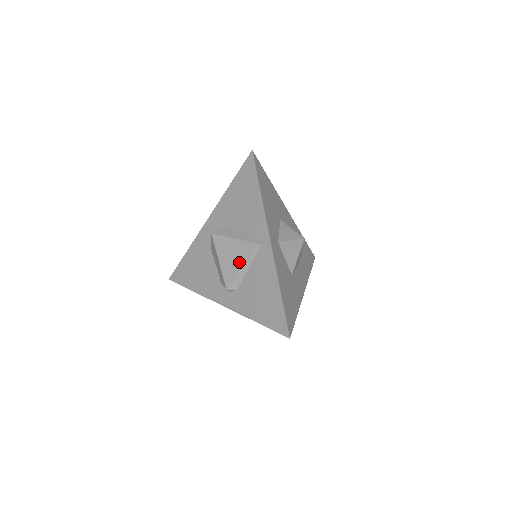
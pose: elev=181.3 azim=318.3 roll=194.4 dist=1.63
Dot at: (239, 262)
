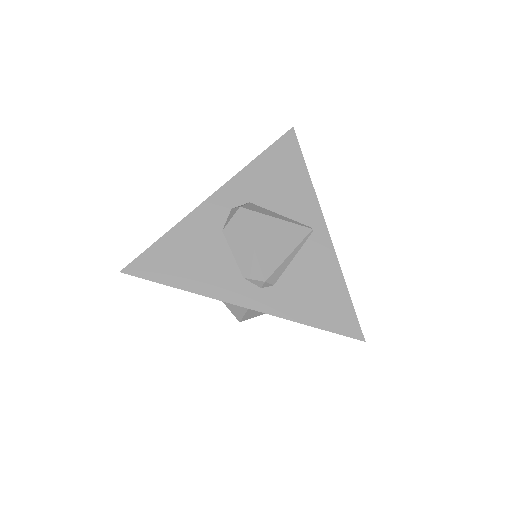
Dot at: (284, 247)
